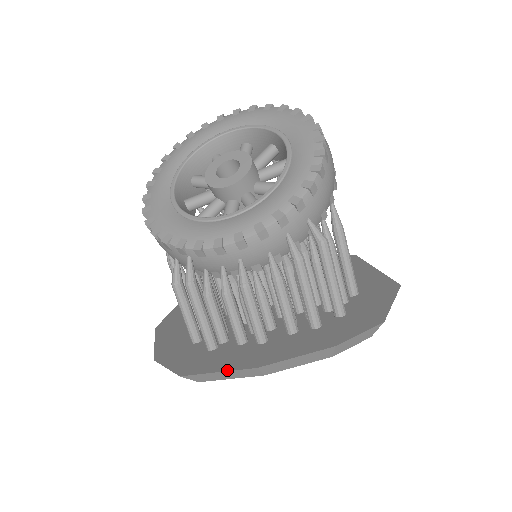
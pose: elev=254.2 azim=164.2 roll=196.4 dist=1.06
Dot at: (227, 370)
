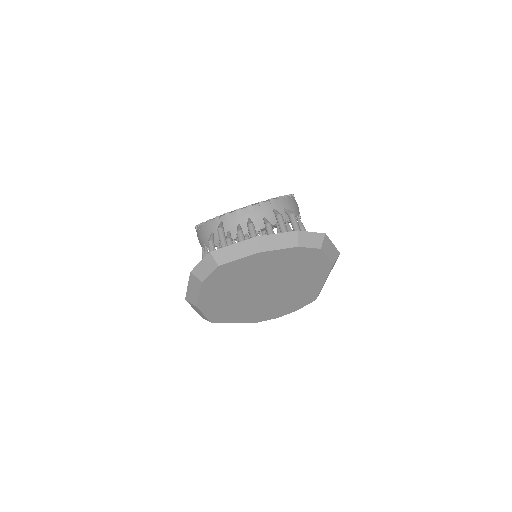
Dot at: (238, 243)
